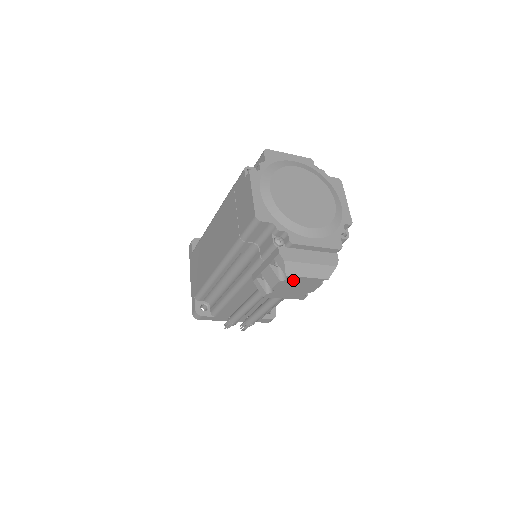
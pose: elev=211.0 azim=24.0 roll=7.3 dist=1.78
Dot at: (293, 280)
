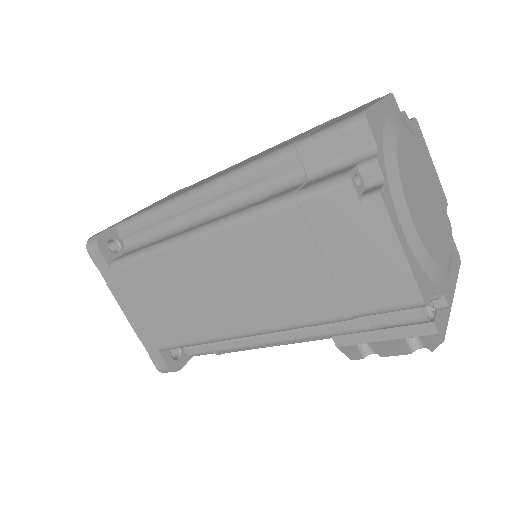
Dot at: occluded
